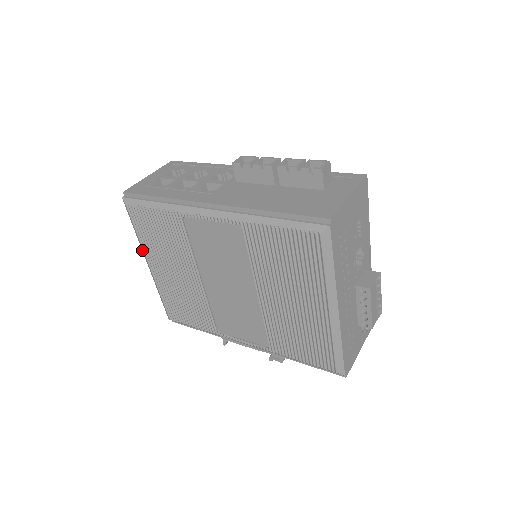
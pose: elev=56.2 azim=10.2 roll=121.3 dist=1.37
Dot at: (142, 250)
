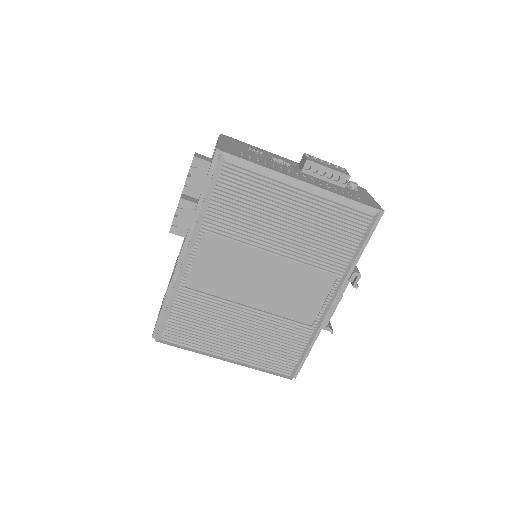
Dot at: (209, 356)
